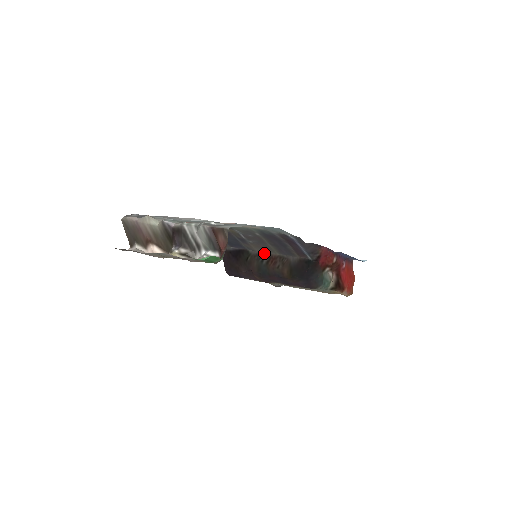
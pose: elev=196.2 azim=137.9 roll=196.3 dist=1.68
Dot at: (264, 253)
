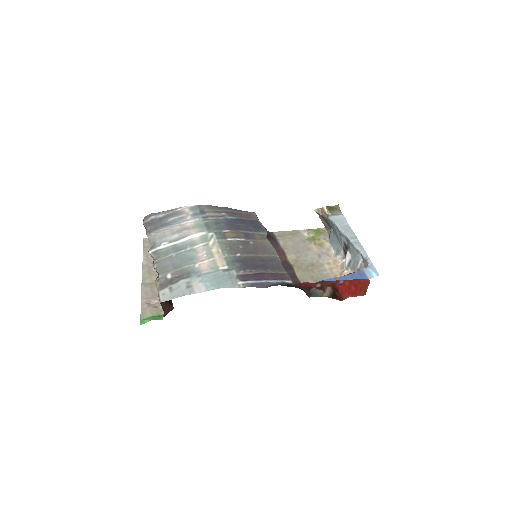
Dot at: (273, 246)
